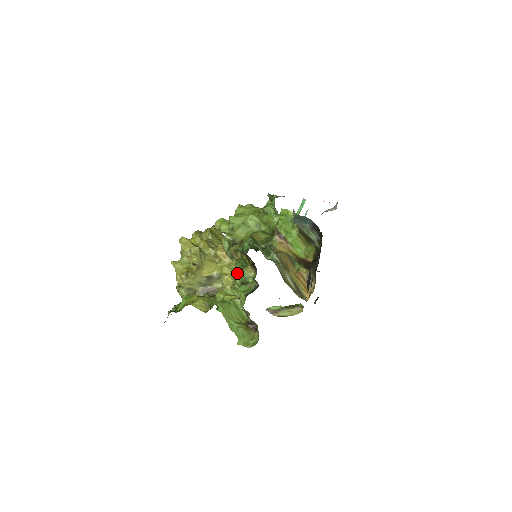
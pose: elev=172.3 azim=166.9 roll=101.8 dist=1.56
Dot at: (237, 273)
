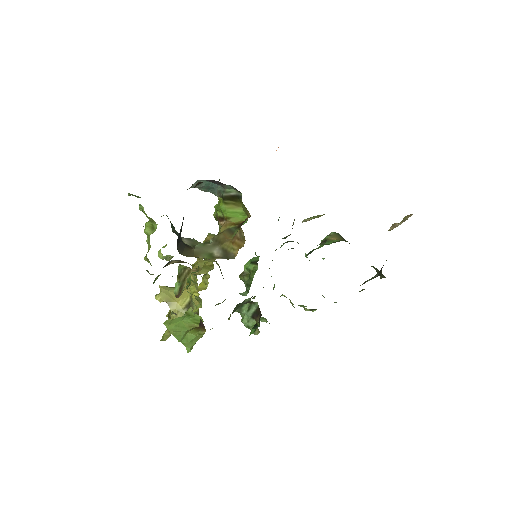
Dot at: (196, 284)
